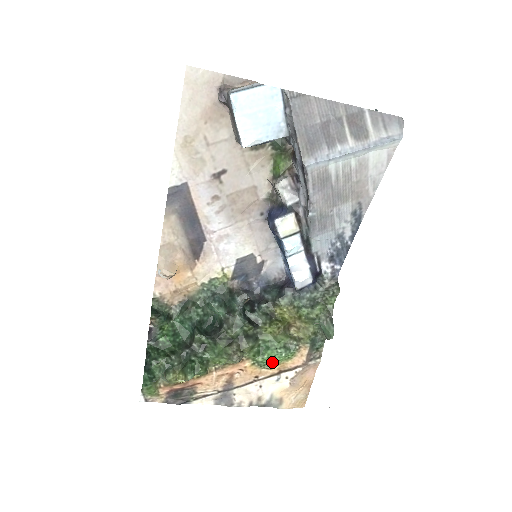
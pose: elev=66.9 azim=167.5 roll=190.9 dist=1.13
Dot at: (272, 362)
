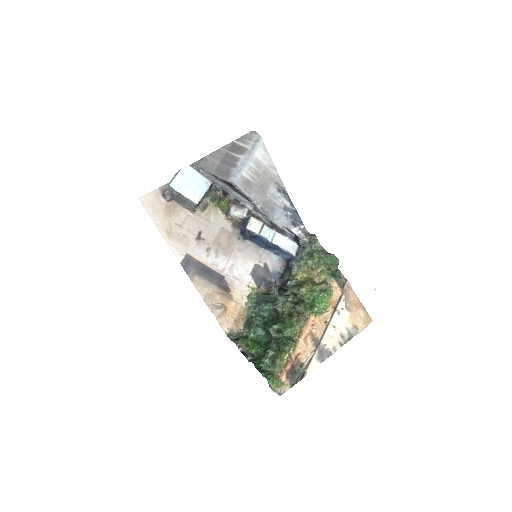
Dot at: (324, 305)
